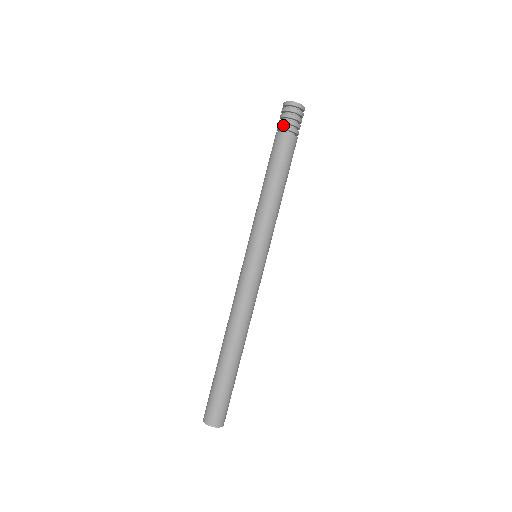
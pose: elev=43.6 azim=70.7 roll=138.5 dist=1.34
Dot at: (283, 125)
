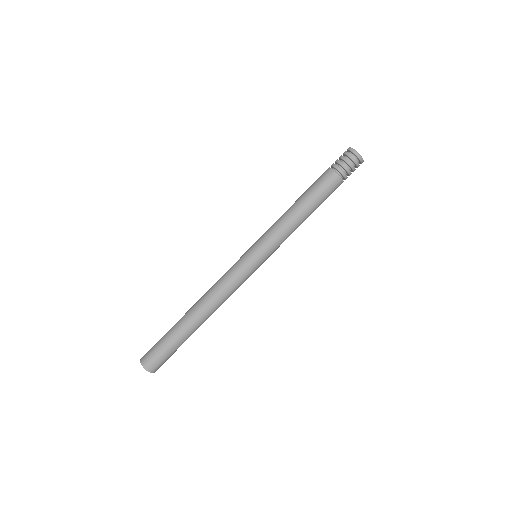
Dot at: (338, 165)
